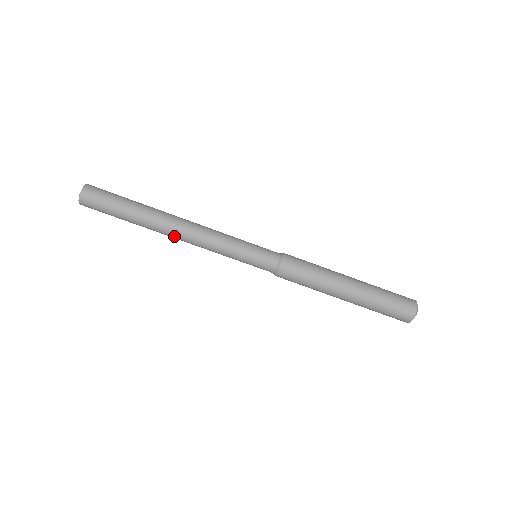
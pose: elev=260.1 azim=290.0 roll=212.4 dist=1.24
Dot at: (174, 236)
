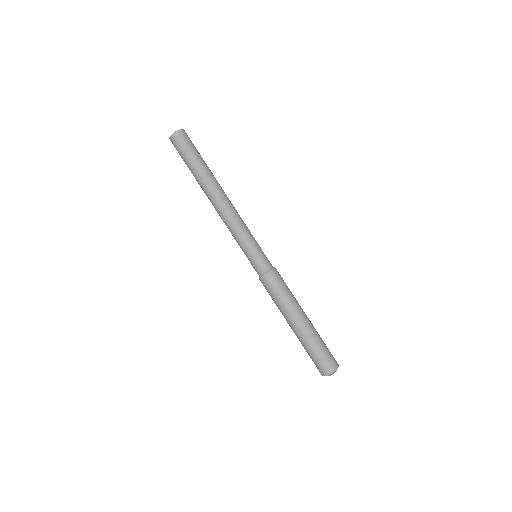
Dot at: (216, 201)
